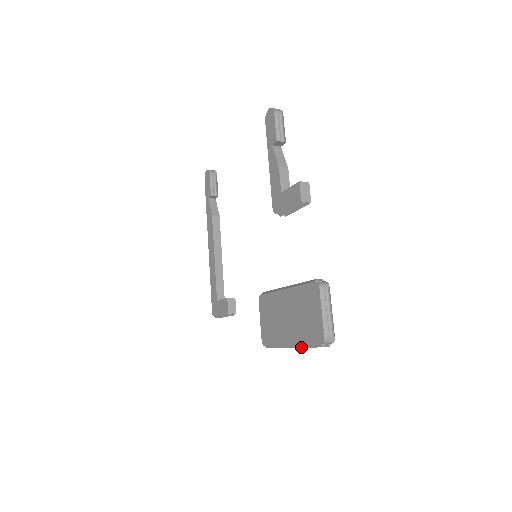
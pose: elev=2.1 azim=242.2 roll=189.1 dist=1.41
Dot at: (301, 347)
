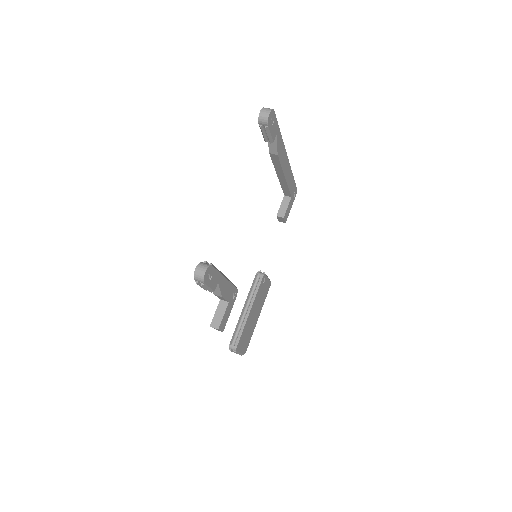
Dot at: occluded
